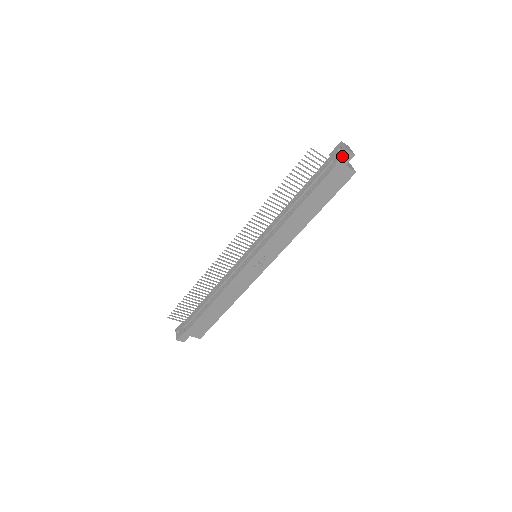
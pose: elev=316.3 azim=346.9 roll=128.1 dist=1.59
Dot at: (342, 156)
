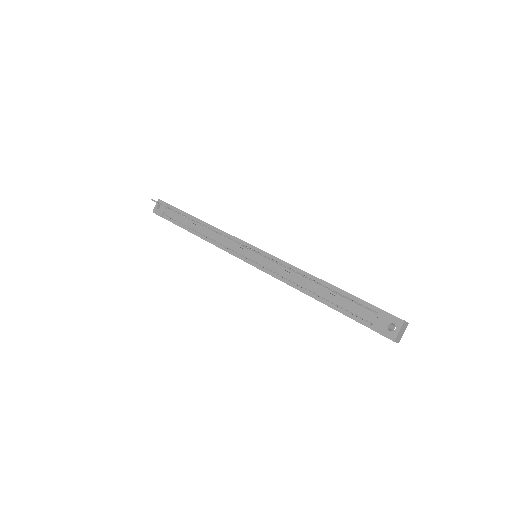
Dot at: (385, 336)
